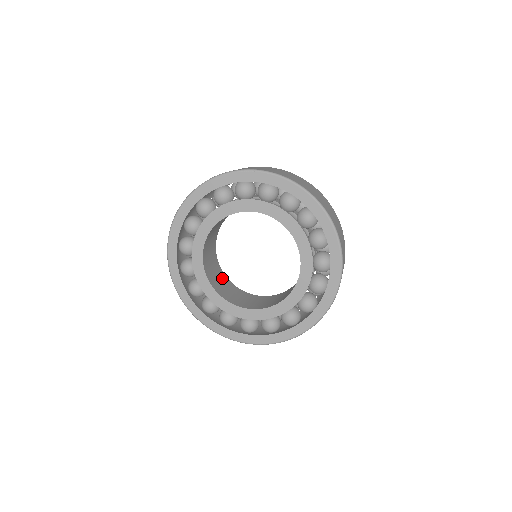
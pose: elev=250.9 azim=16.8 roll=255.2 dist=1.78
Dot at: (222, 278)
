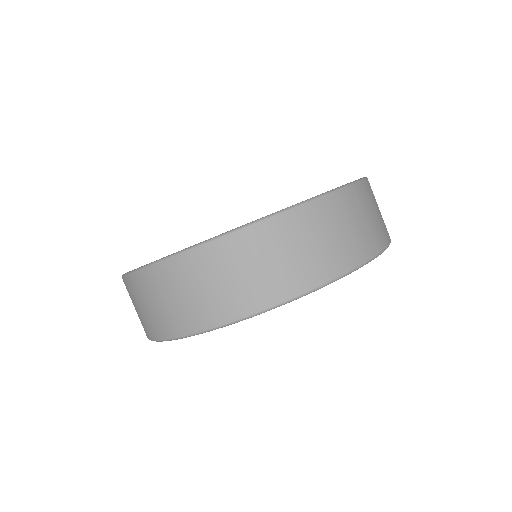
Dot at: occluded
